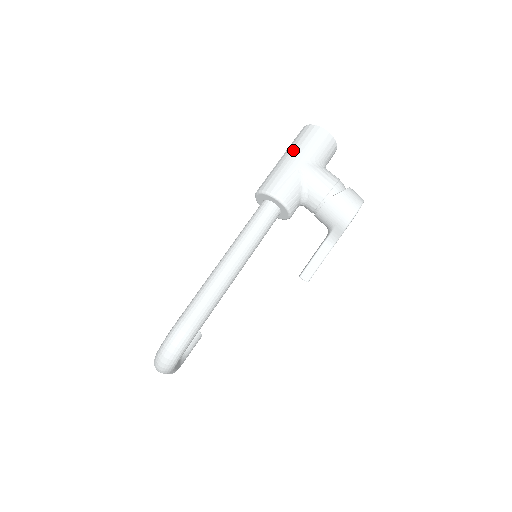
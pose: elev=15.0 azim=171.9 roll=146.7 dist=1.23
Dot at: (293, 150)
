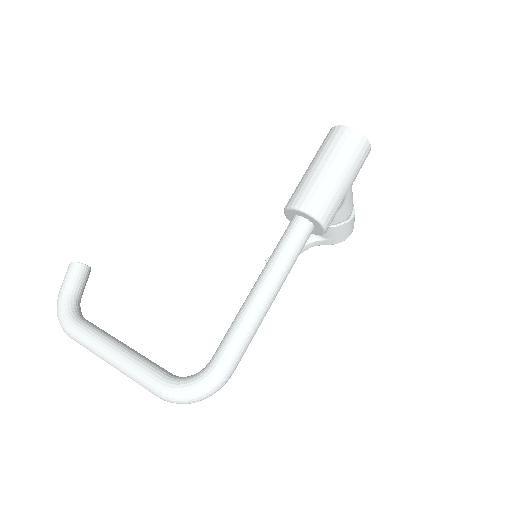
Dot at: (347, 168)
